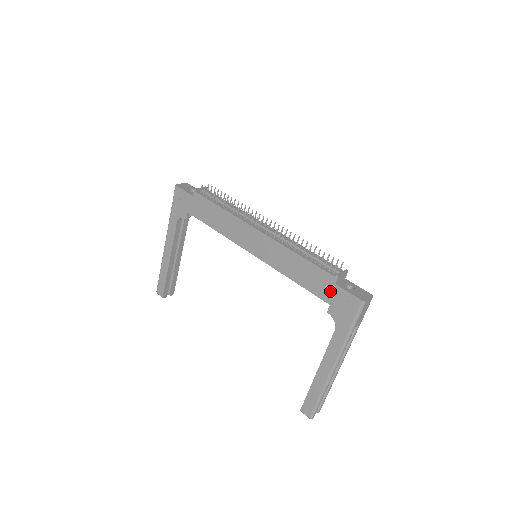
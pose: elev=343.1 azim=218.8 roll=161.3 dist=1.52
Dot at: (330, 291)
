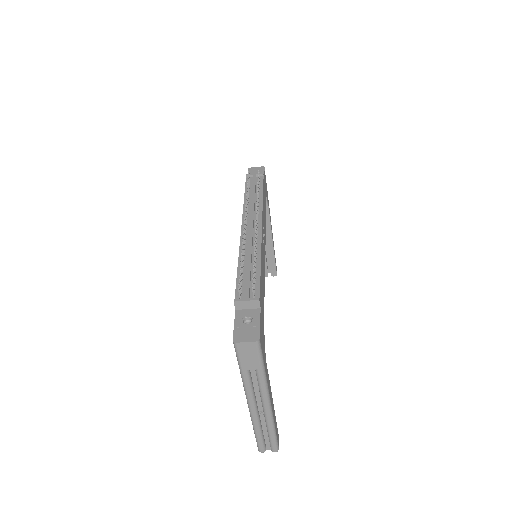
Dot at: occluded
